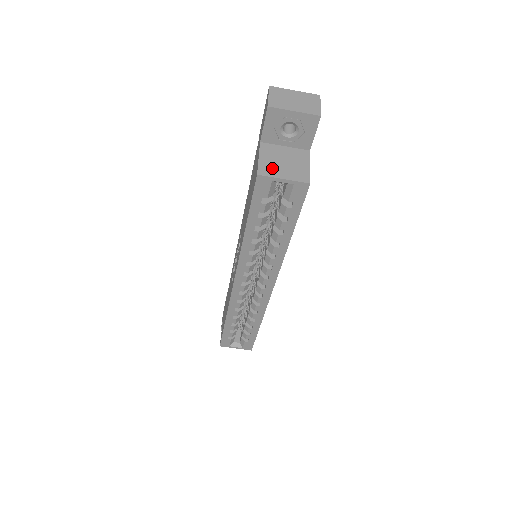
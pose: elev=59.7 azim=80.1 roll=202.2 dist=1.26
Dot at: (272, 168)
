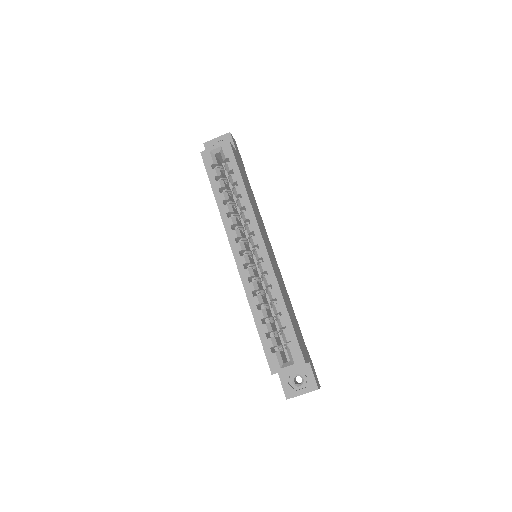
Dot at: occluded
